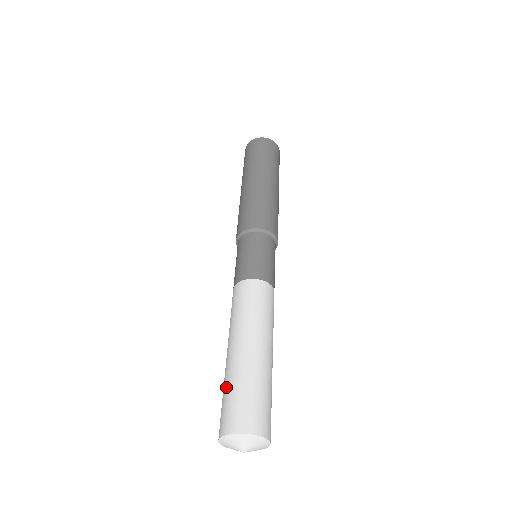
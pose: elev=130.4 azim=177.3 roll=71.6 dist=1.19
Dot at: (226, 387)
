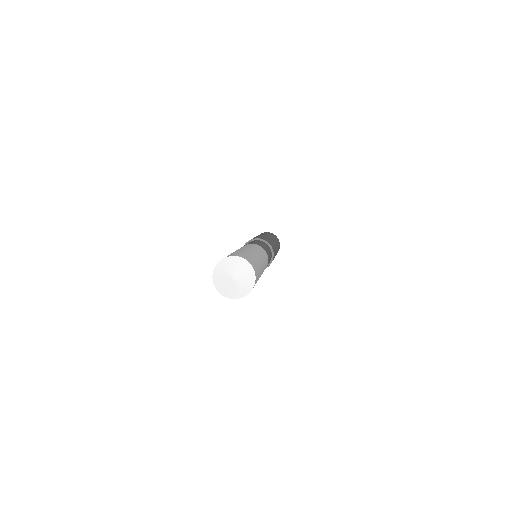
Dot at: occluded
